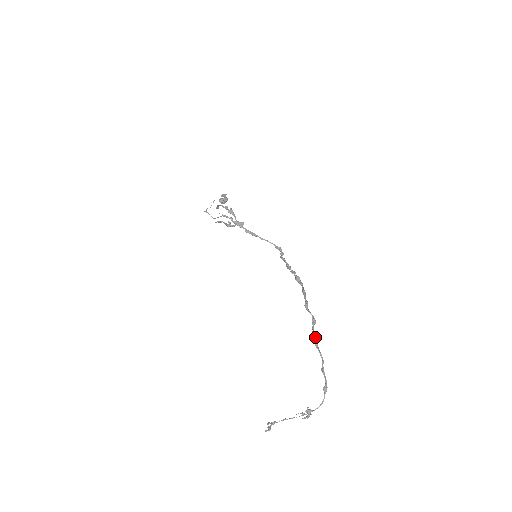
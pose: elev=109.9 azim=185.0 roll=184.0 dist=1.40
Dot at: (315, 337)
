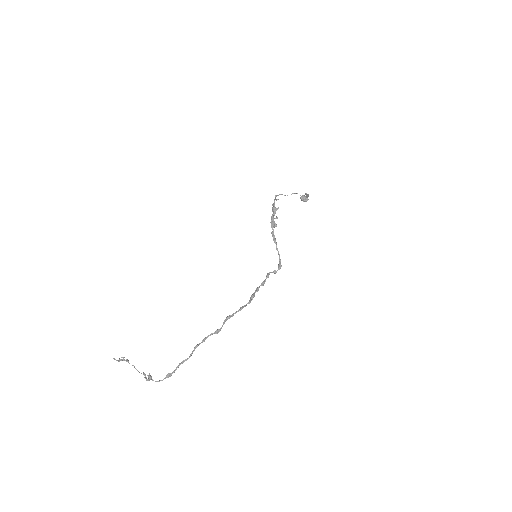
Dot at: (203, 341)
